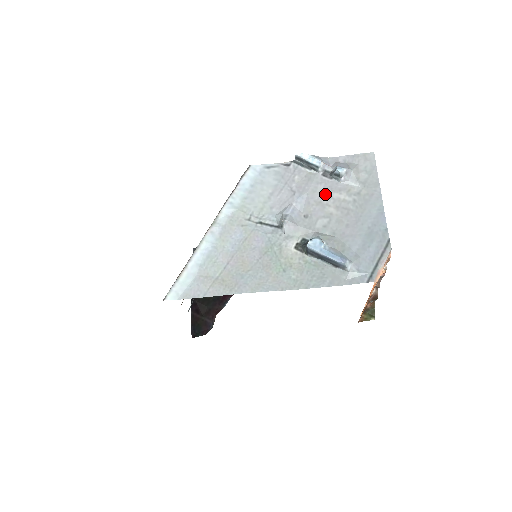
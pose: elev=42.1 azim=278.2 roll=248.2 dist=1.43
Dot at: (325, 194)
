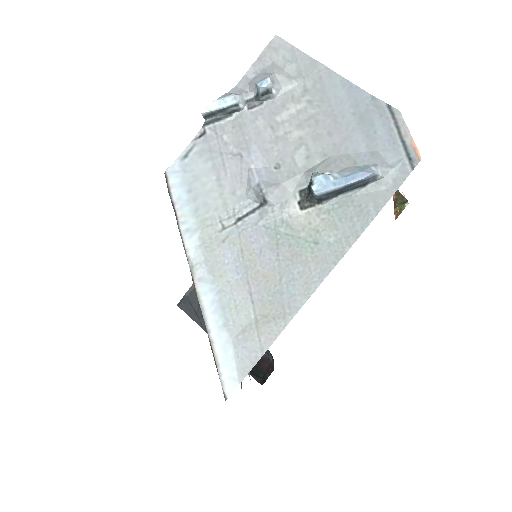
Dot at: (272, 125)
